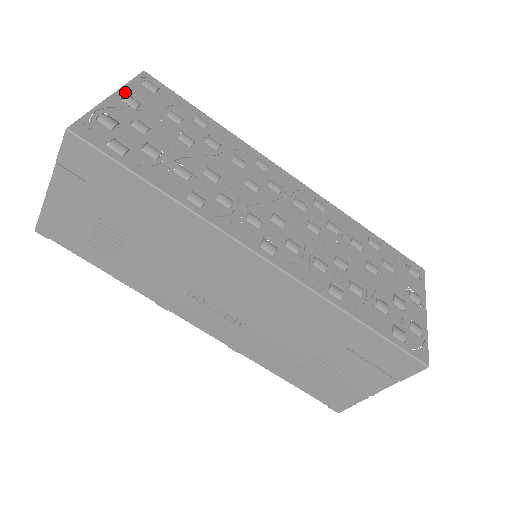
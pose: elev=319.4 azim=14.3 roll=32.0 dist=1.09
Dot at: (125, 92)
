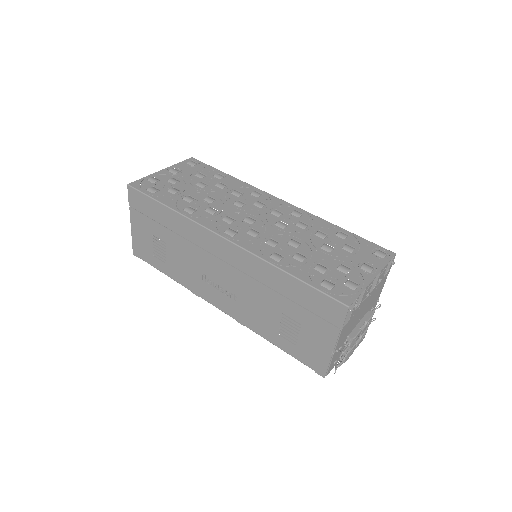
Dot at: (172, 168)
